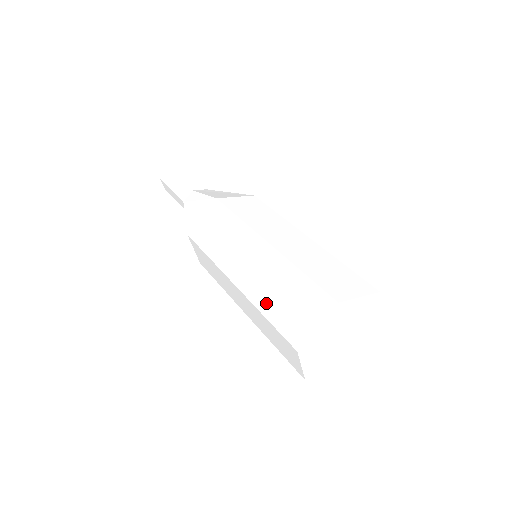
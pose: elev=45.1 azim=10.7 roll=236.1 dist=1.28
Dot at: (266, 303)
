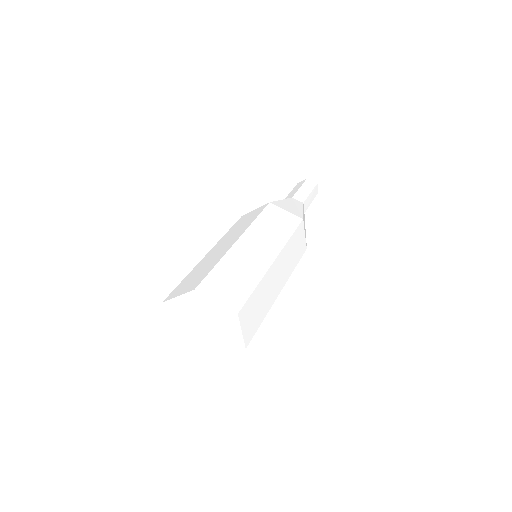
Dot at: (194, 271)
